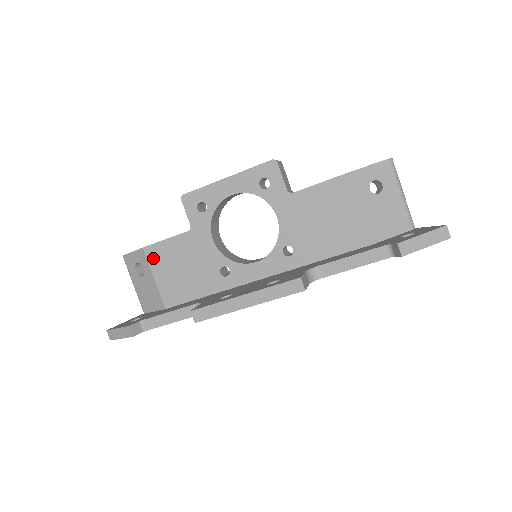
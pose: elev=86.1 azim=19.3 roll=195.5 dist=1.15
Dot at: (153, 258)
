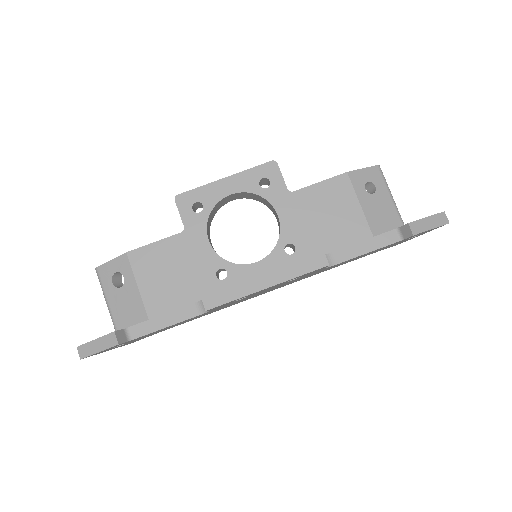
Dot at: (138, 263)
